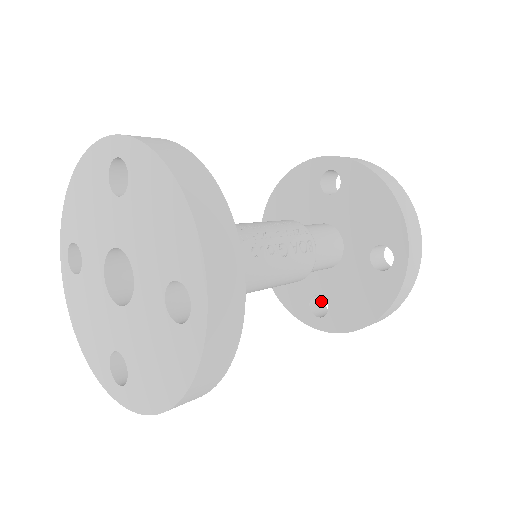
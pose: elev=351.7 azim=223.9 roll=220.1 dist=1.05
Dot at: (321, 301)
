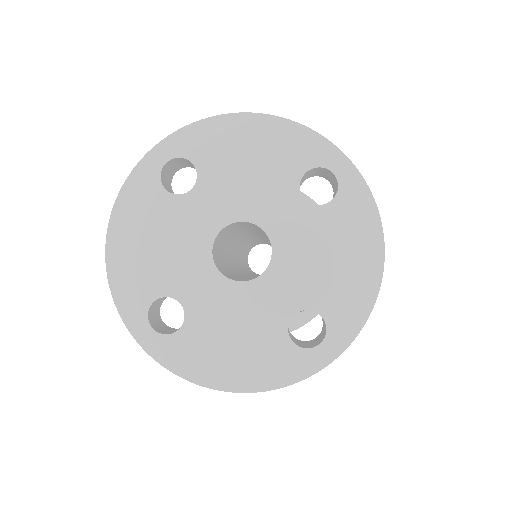
Dot at: occluded
